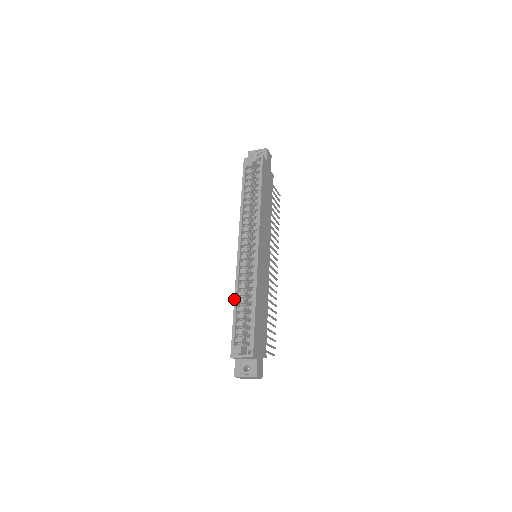
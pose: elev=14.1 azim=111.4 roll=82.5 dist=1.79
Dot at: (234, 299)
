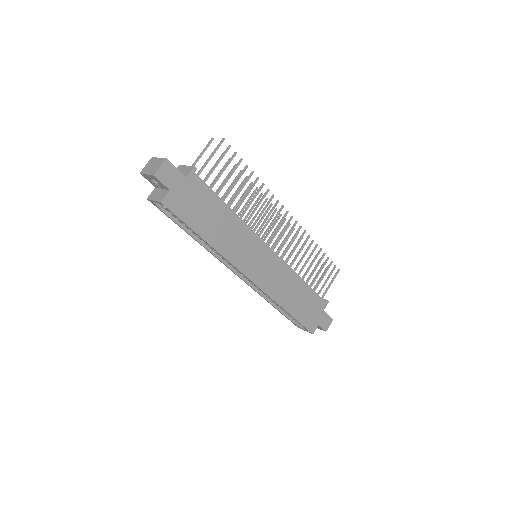
Dot at: occluded
